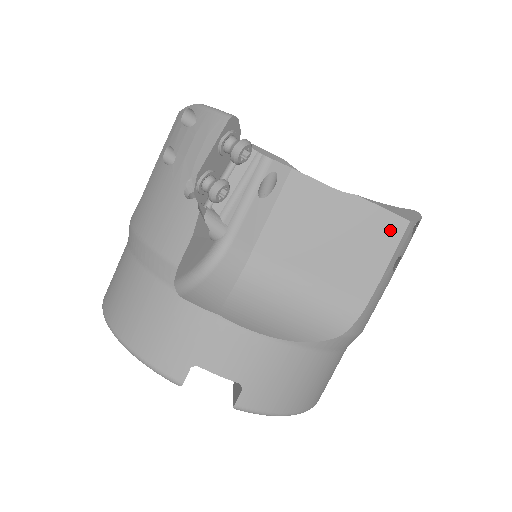
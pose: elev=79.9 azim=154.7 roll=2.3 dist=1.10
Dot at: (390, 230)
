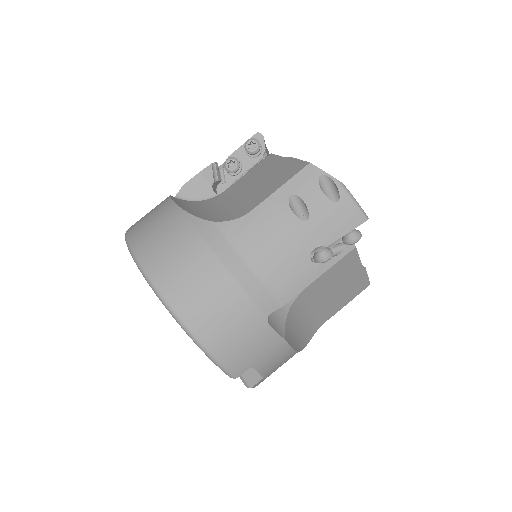
Dot at: (361, 287)
